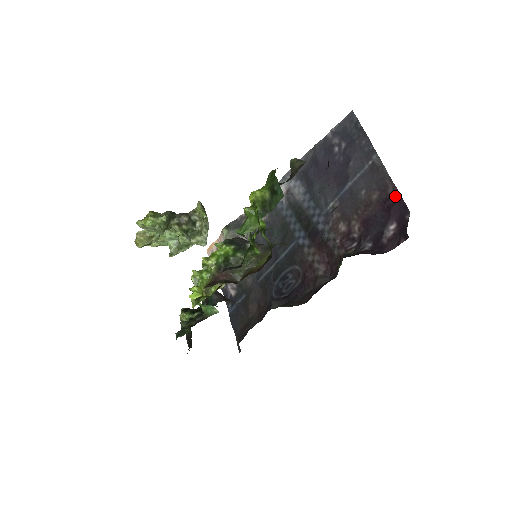
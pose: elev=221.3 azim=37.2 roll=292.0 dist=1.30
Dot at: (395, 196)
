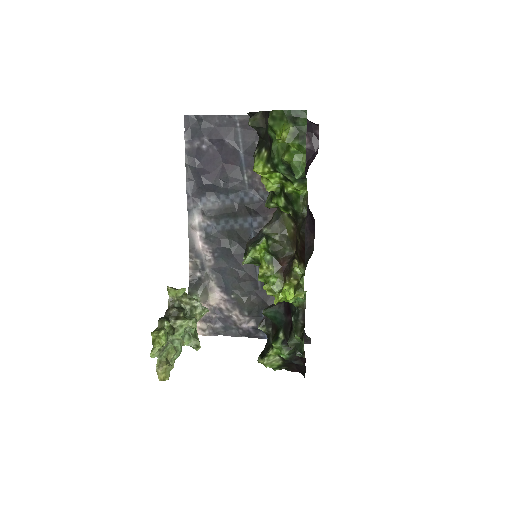
Dot at: occluded
